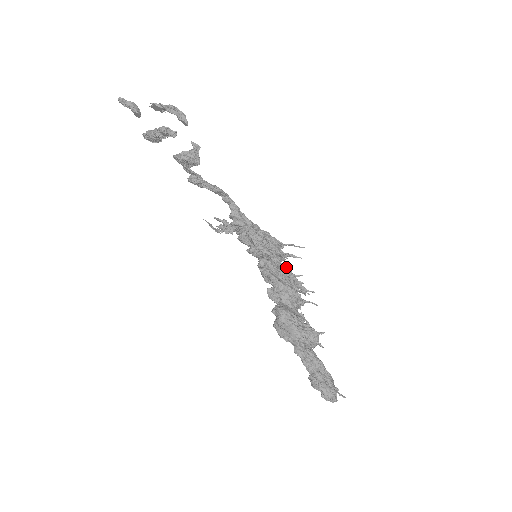
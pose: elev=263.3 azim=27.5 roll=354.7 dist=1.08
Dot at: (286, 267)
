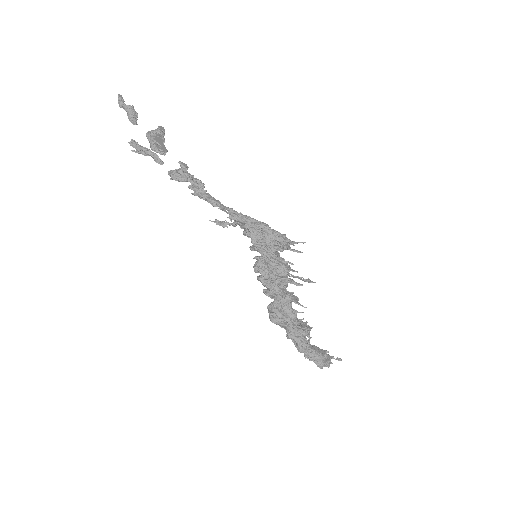
Dot at: (283, 267)
